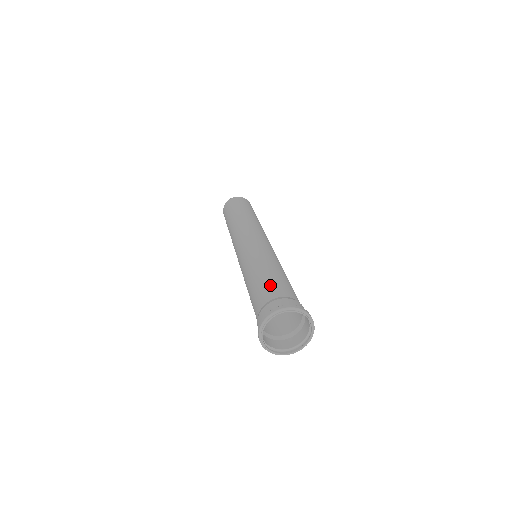
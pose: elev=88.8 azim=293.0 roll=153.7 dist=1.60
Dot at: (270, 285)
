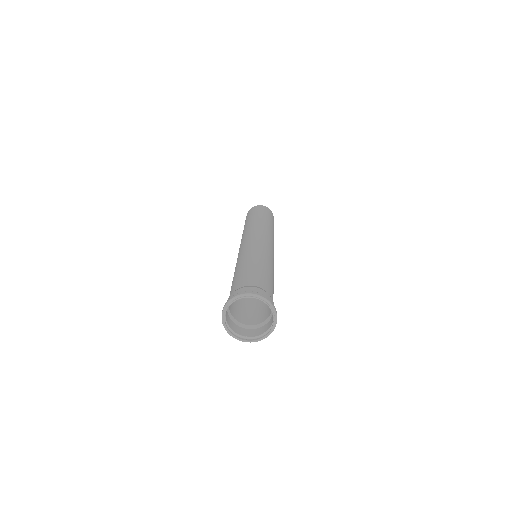
Dot at: (254, 275)
